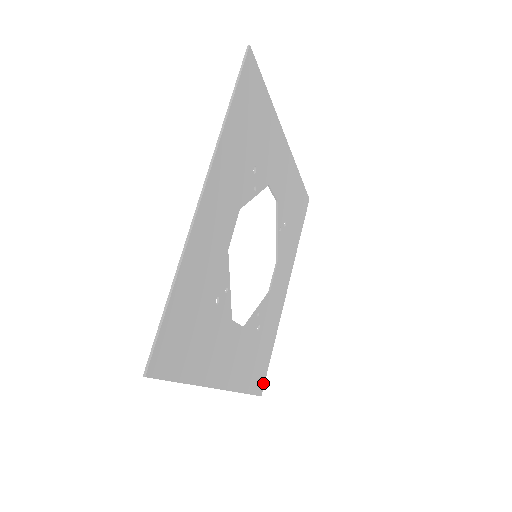
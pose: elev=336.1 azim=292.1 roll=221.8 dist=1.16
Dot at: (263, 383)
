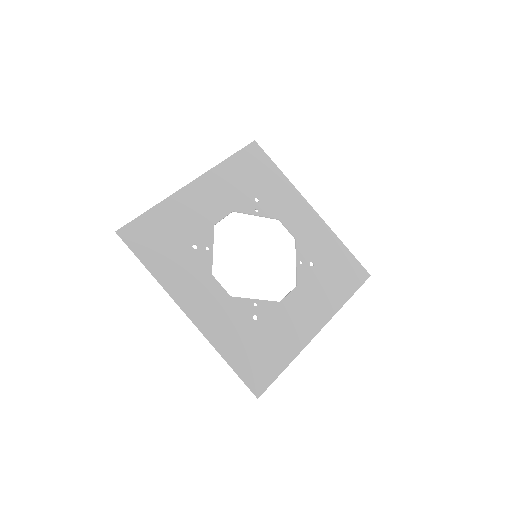
Dot at: (263, 387)
